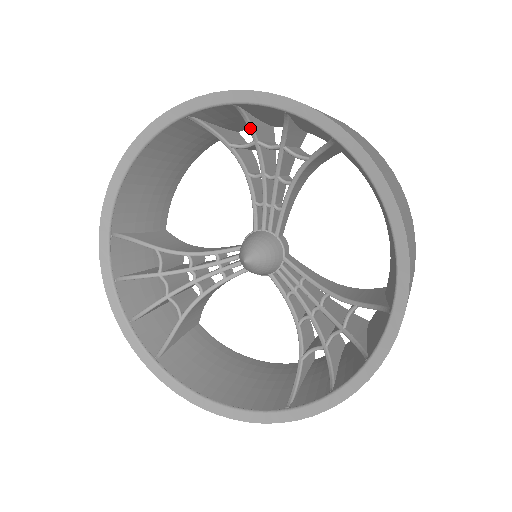
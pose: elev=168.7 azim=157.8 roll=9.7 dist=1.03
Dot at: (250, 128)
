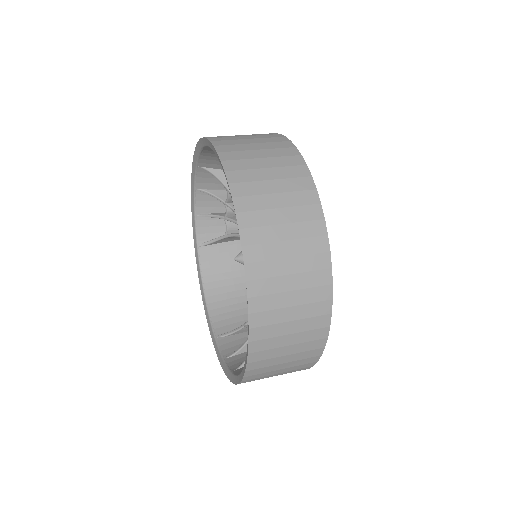
Dot at: occluded
